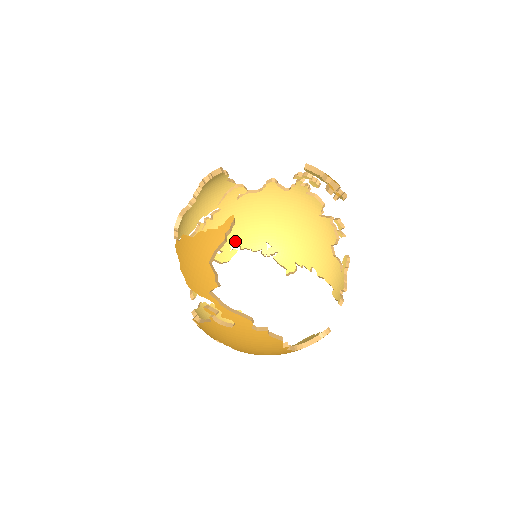
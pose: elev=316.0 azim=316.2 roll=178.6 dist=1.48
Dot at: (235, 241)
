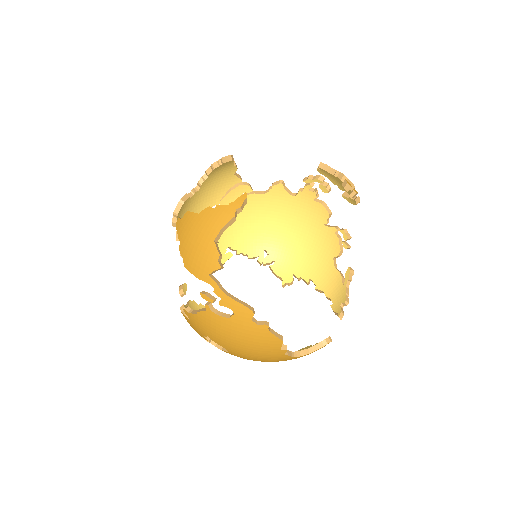
Dot at: (232, 244)
